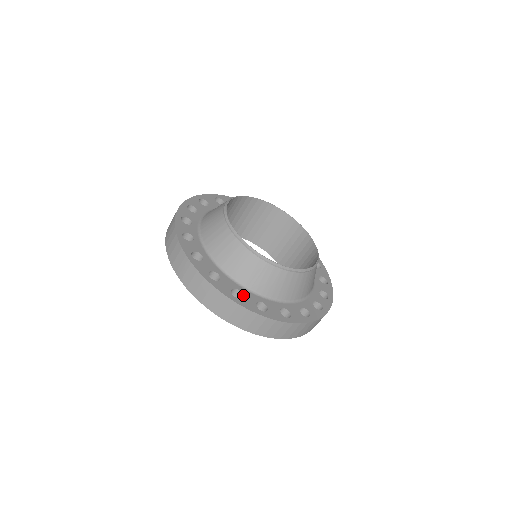
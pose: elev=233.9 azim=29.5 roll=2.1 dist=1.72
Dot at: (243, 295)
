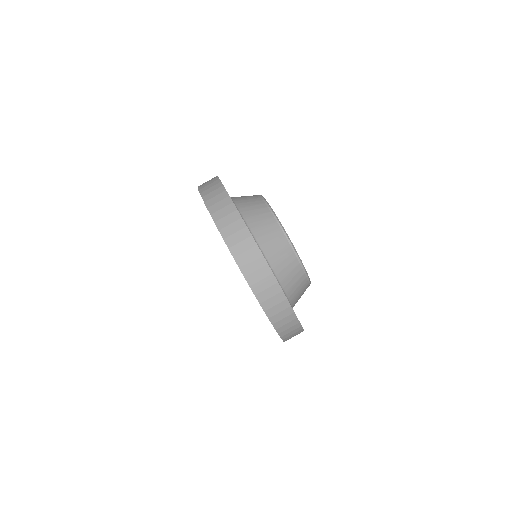
Dot at: occluded
